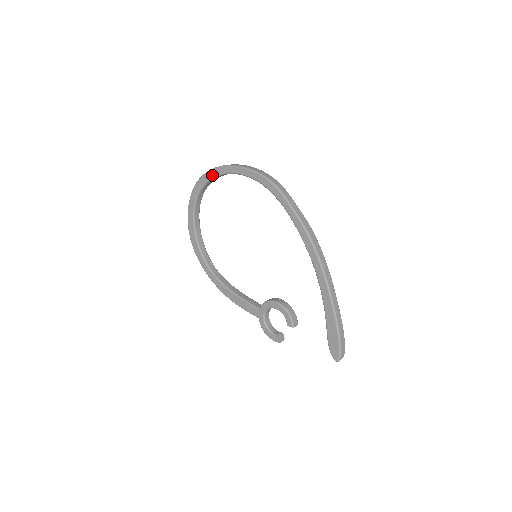
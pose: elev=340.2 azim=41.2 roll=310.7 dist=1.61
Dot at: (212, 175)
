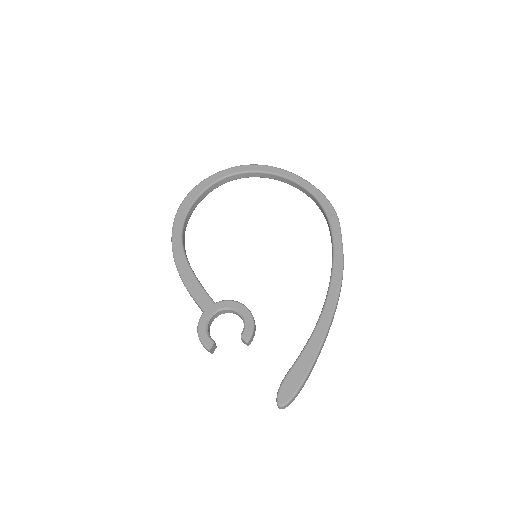
Dot at: (271, 170)
